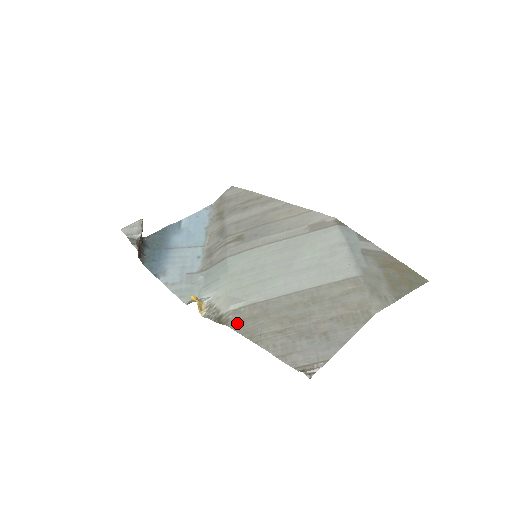
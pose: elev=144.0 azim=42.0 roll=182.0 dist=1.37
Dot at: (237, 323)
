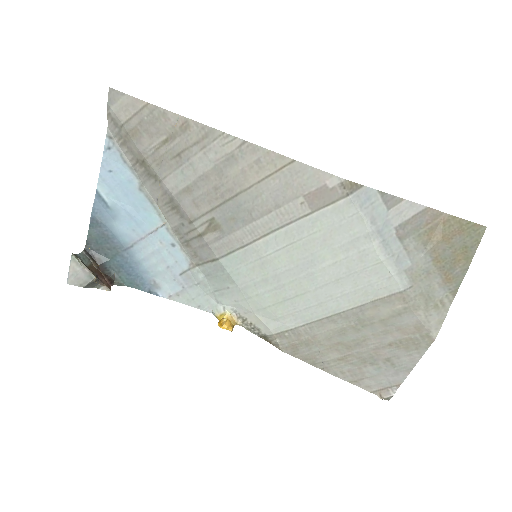
Dot at: (290, 349)
